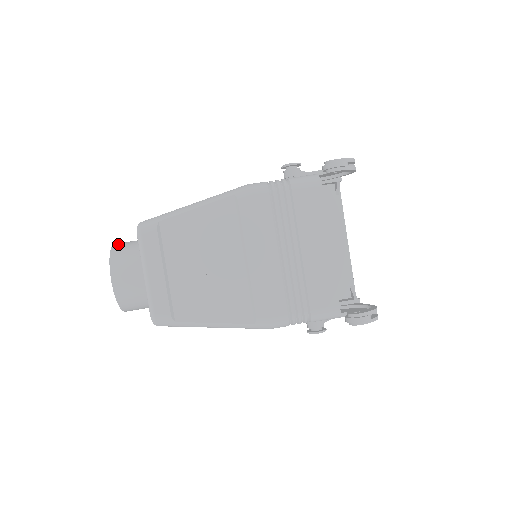
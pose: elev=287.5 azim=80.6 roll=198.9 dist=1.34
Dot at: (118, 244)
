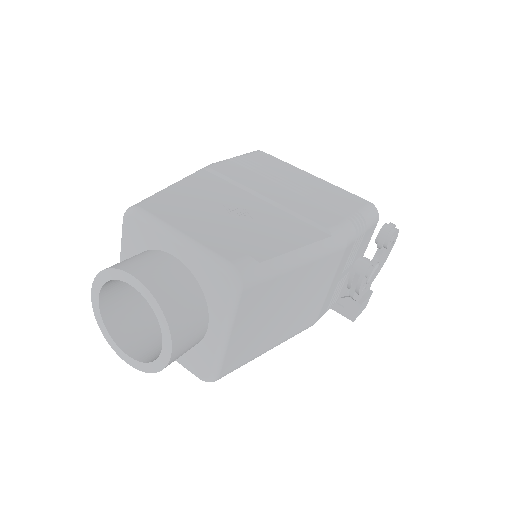
Dot at: occluded
